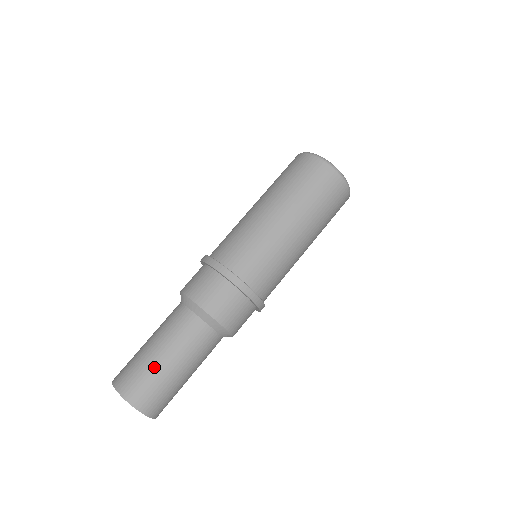
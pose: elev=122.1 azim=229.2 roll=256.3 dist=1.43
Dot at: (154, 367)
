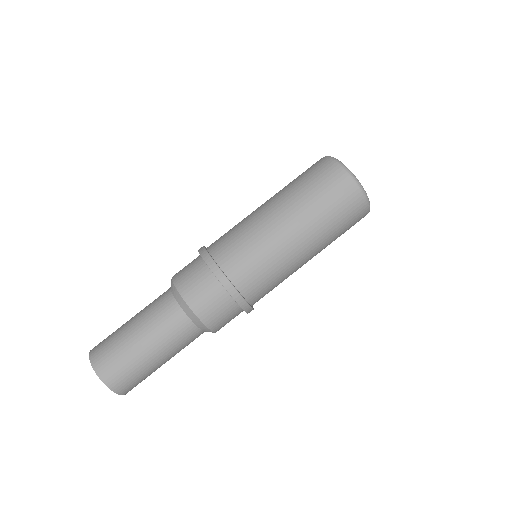
Dot at: (122, 336)
